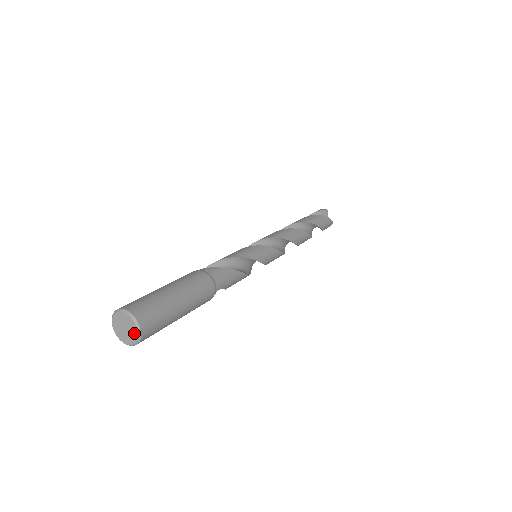
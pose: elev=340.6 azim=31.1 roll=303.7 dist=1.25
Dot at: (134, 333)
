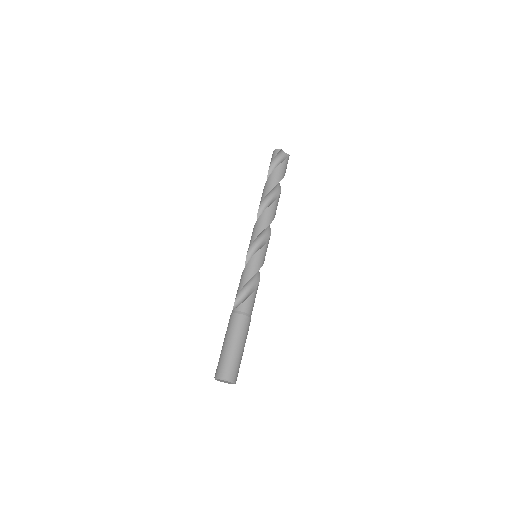
Dot at: (231, 383)
